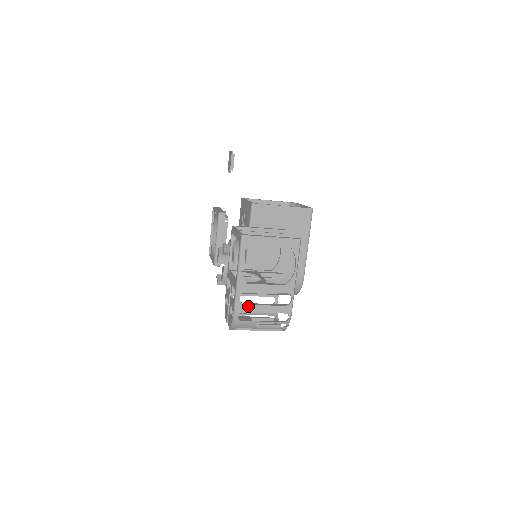
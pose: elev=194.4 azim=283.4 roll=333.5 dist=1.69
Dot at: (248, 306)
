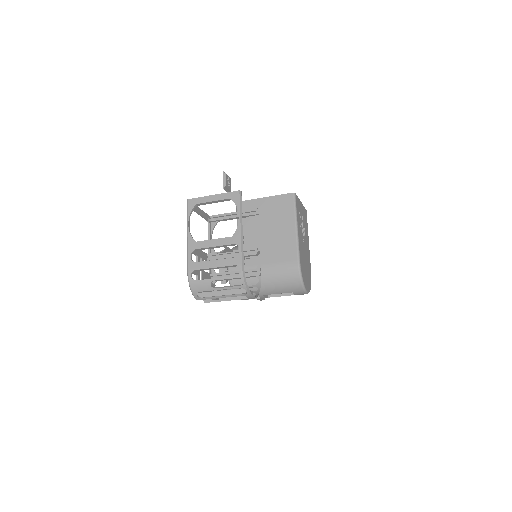
Dot at: (199, 263)
